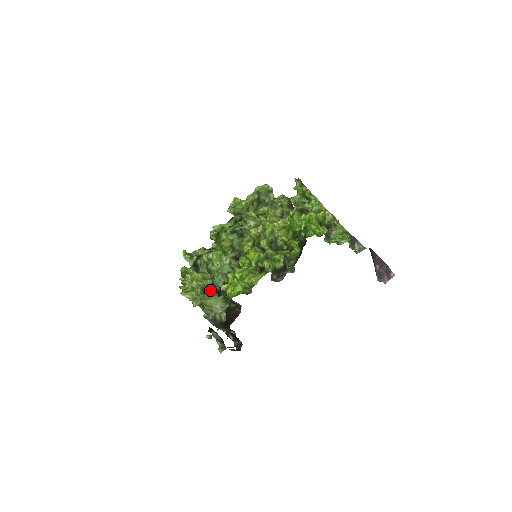
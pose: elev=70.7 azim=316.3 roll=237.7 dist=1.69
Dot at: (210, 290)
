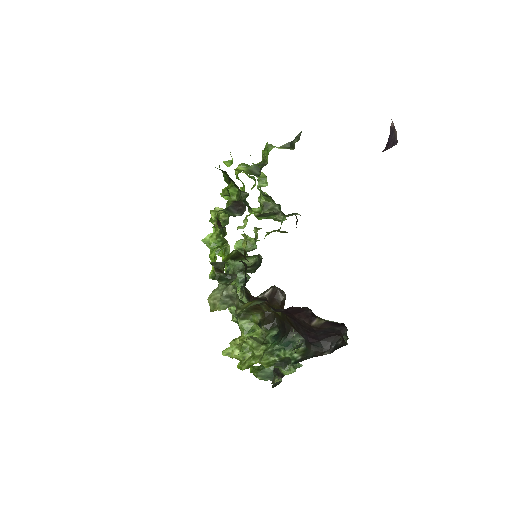
Dot at: (266, 335)
